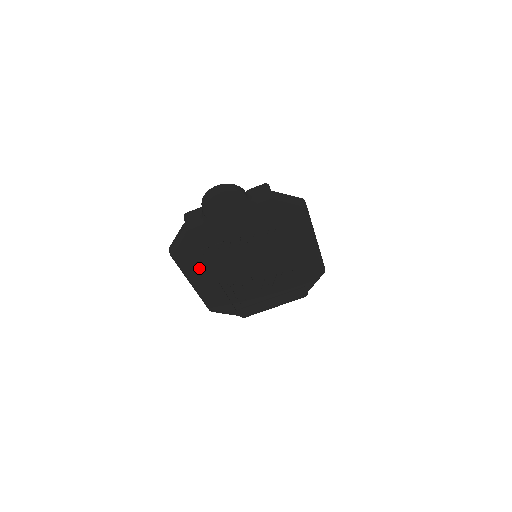
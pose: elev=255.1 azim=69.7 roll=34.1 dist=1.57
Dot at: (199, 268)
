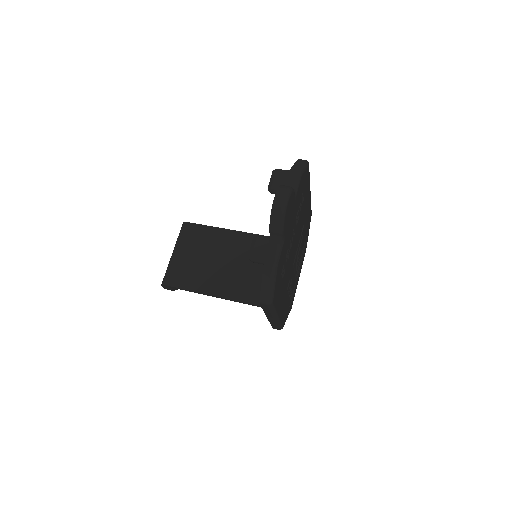
Dot at: (280, 294)
